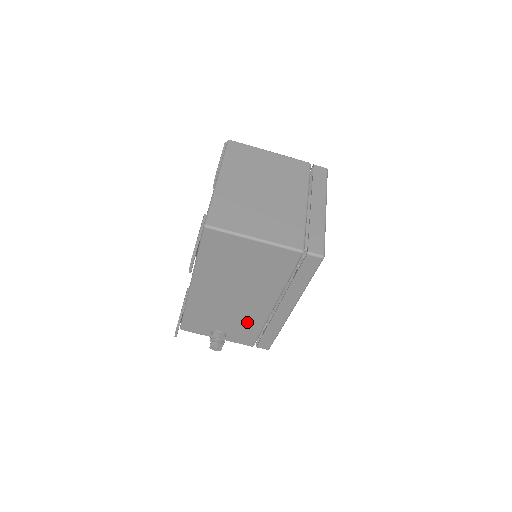
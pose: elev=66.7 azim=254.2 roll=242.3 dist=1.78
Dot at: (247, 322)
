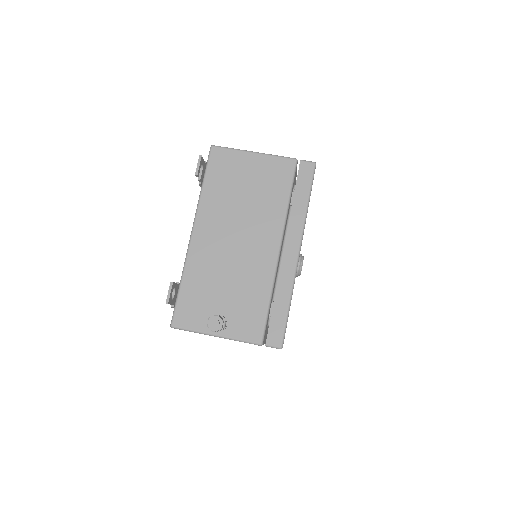
Dot at: (252, 287)
